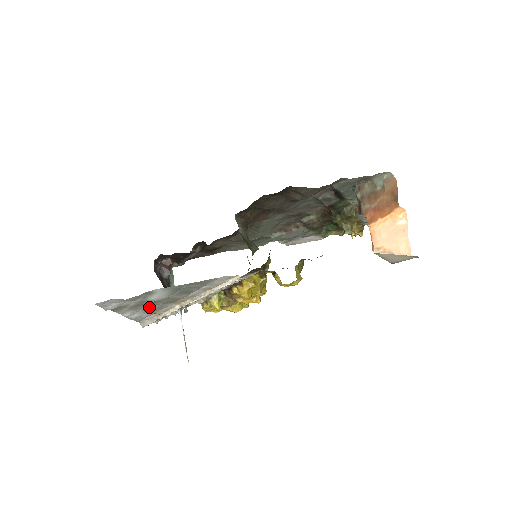
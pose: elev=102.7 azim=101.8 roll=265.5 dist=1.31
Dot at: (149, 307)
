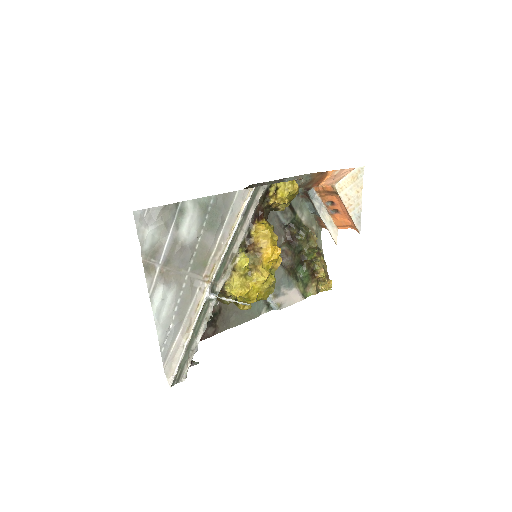
Dot at: (179, 281)
